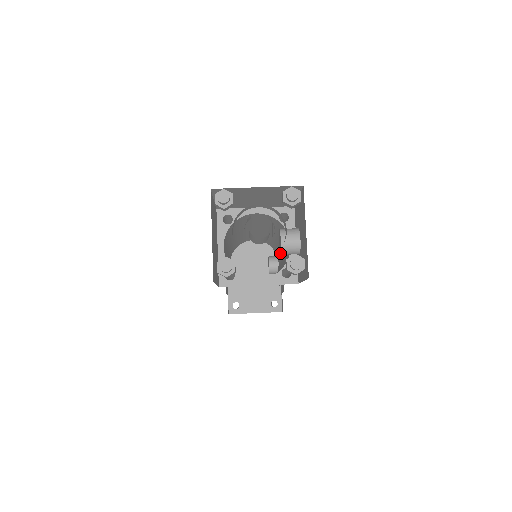
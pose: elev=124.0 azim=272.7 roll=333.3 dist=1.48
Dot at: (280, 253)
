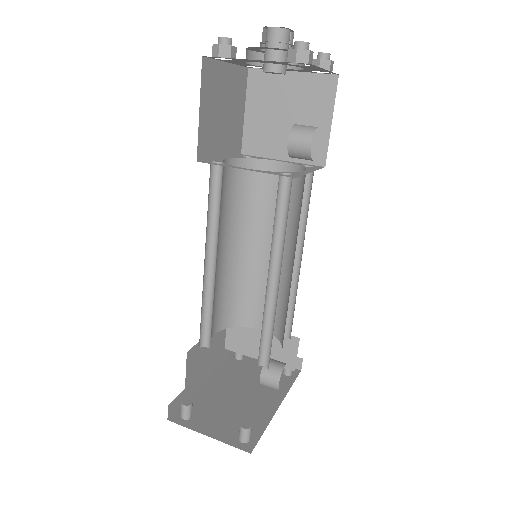
Dot at: (288, 139)
